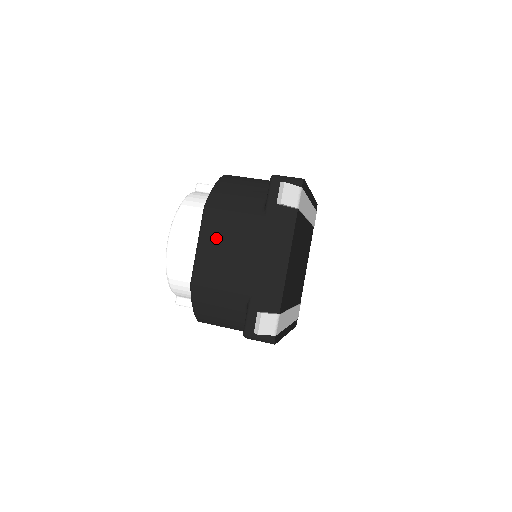
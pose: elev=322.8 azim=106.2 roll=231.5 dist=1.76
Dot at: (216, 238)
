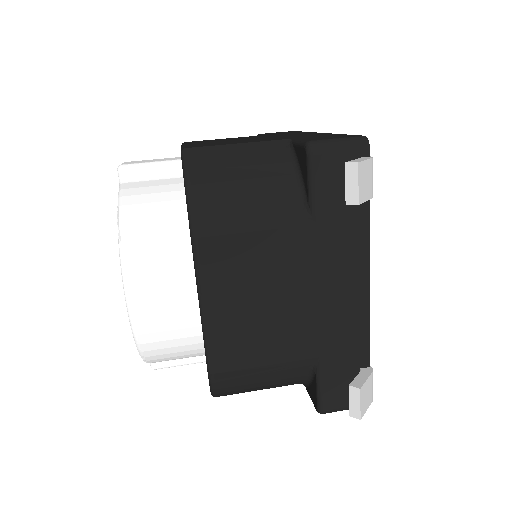
Dot at: (234, 287)
